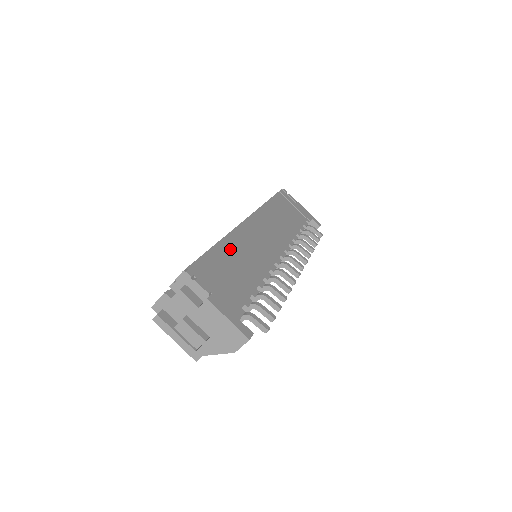
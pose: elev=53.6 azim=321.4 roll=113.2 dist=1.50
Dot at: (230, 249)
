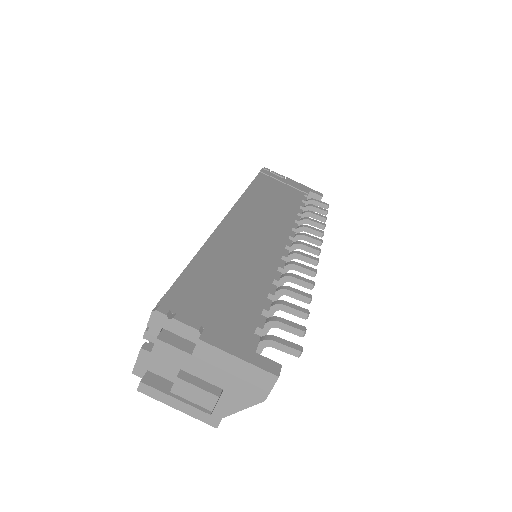
Dot at: (216, 258)
